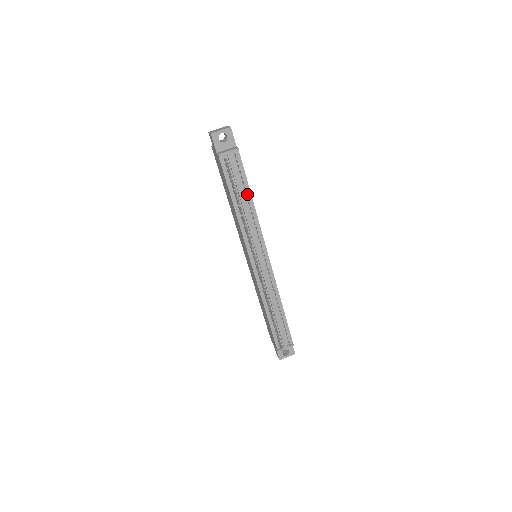
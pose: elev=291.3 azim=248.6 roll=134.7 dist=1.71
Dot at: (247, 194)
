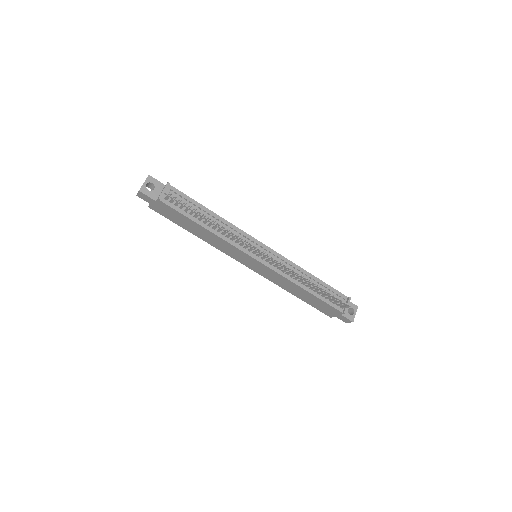
Dot at: (205, 211)
